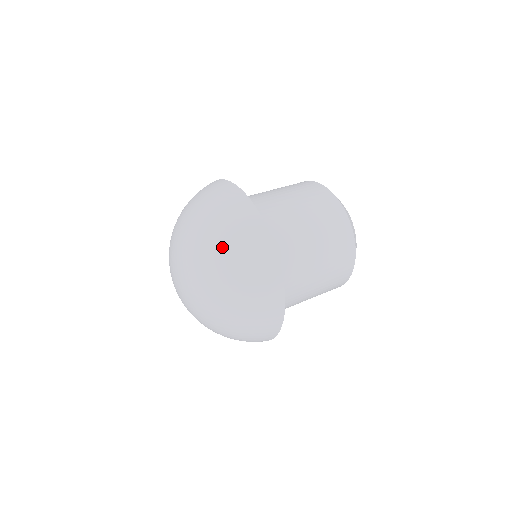
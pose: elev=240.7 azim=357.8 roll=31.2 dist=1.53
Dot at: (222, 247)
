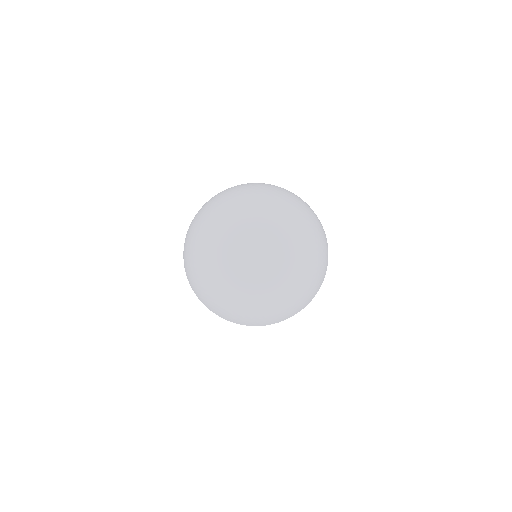
Dot at: (314, 231)
